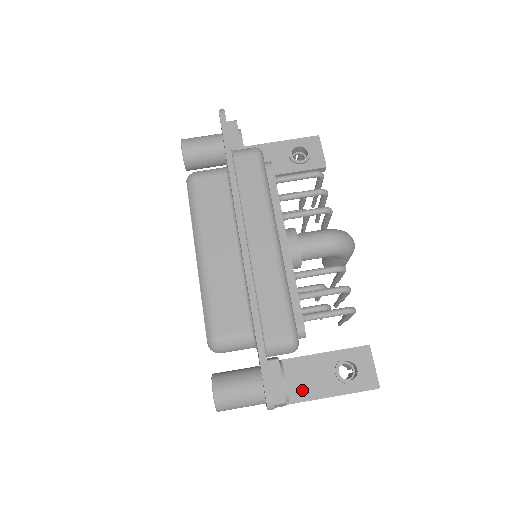
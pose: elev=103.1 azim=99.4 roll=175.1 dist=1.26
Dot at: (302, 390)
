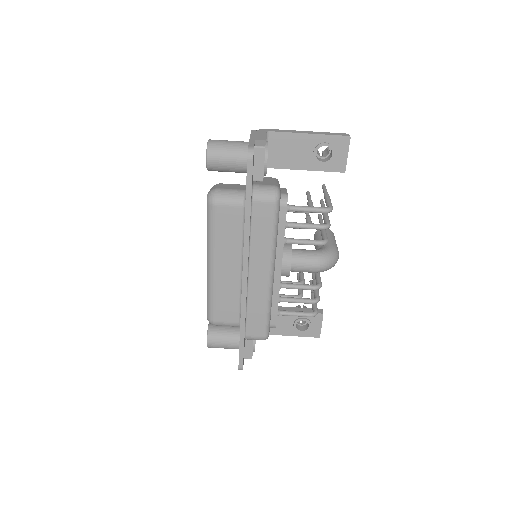
Dot at: occluded
